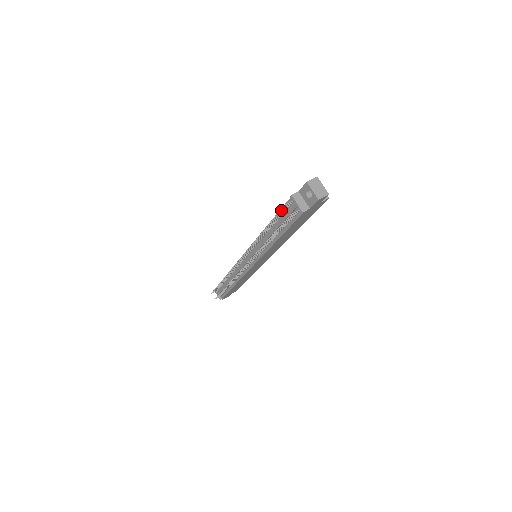
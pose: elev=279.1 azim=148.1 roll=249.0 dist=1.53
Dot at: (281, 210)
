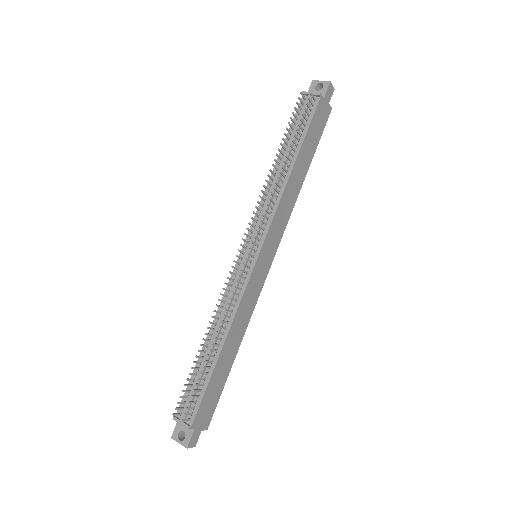
Dot at: (297, 104)
